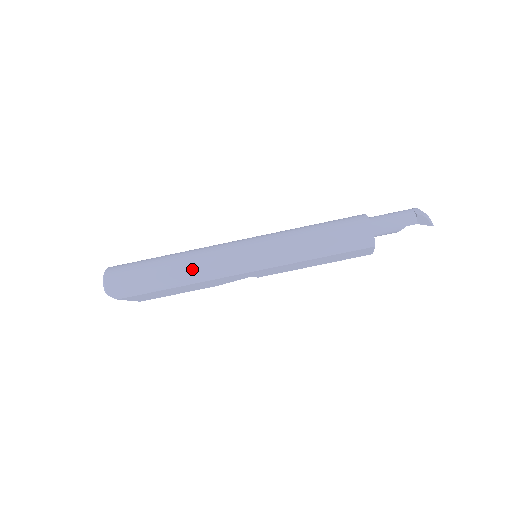
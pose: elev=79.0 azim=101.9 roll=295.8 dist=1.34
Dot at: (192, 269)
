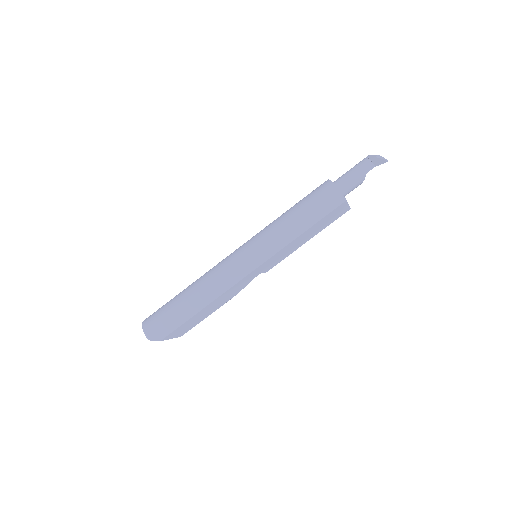
Dot at: (207, 288)
